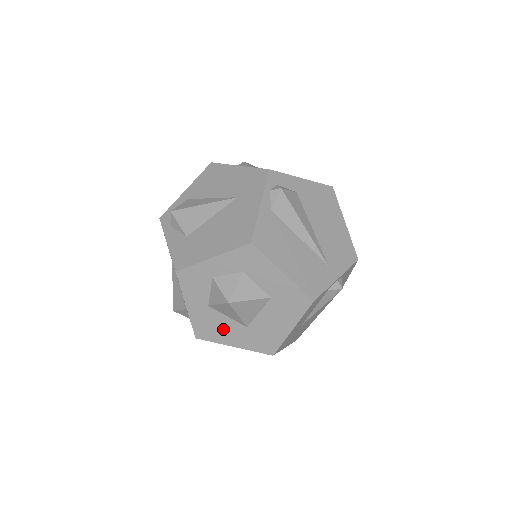
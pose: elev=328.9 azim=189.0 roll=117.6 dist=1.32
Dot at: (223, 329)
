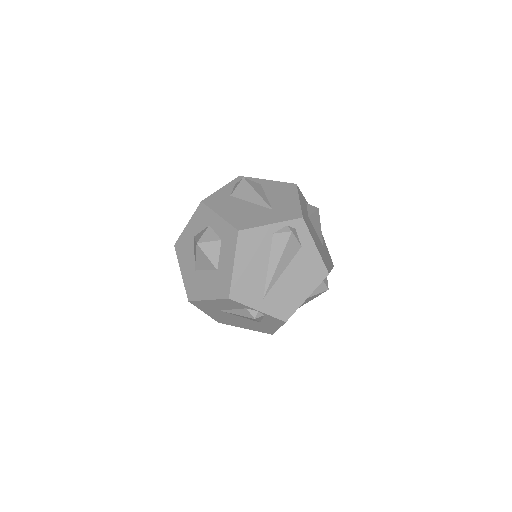
Dot at: (187, 257)
